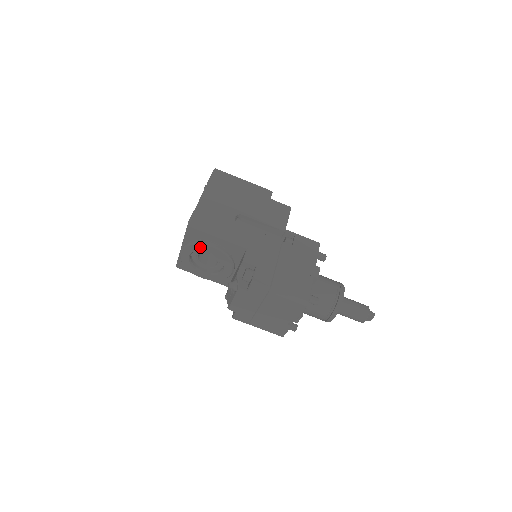
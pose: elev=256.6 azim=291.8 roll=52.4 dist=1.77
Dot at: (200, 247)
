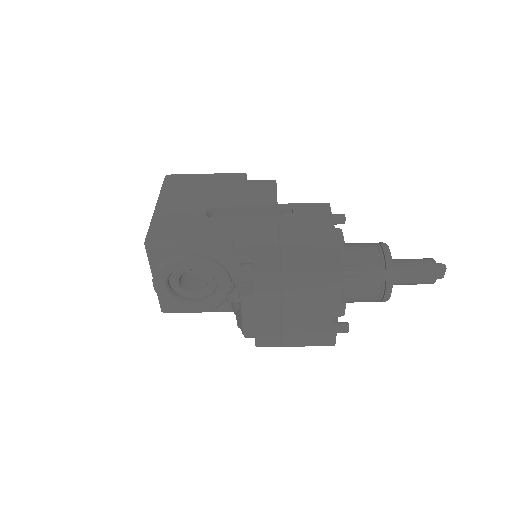
Dot at: (172, 266)
